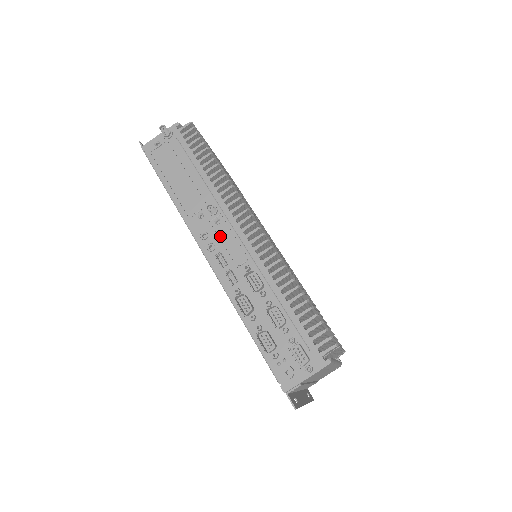
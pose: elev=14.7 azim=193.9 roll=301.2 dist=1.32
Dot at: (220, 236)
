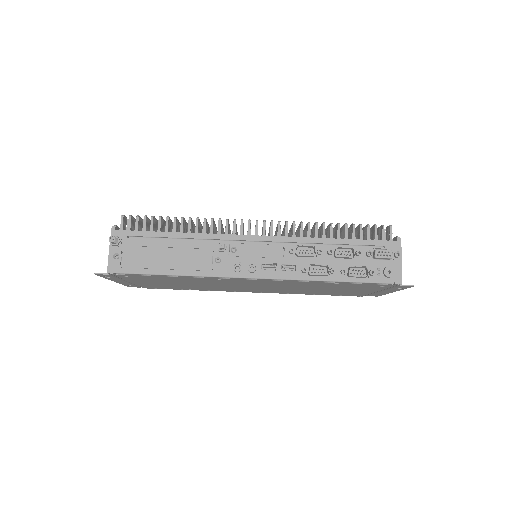
Dot at: (248, 255)
